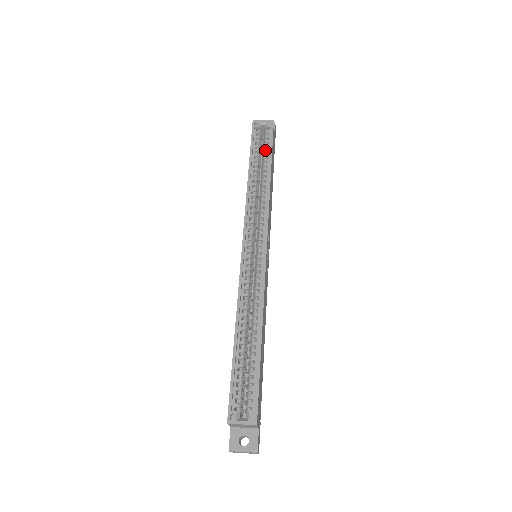
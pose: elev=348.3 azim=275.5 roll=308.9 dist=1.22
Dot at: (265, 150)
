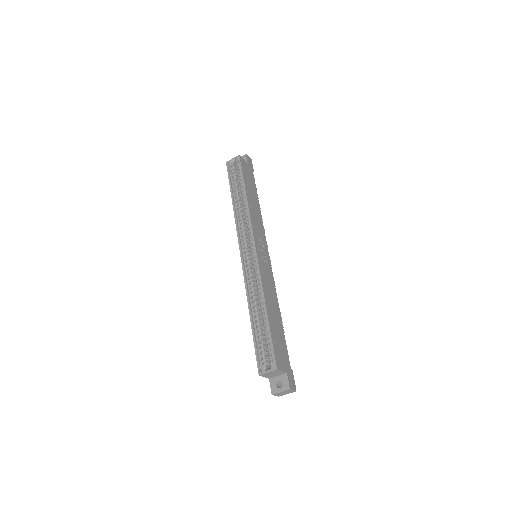
Dot at: (239, 179)
